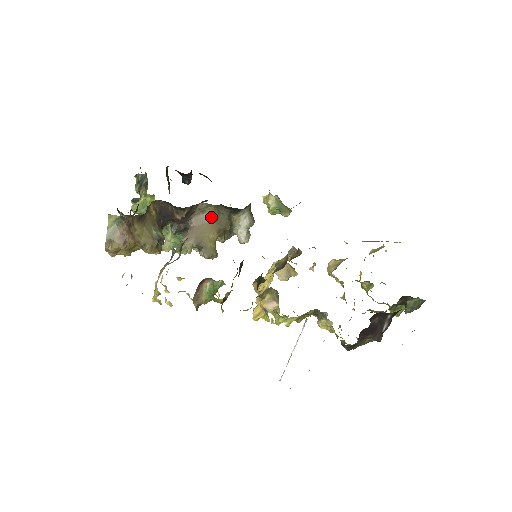
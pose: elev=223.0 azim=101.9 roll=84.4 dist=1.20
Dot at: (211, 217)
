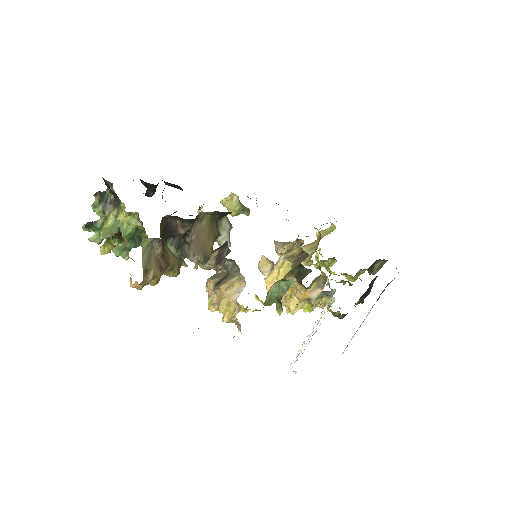
Dot at: (207, 226)
